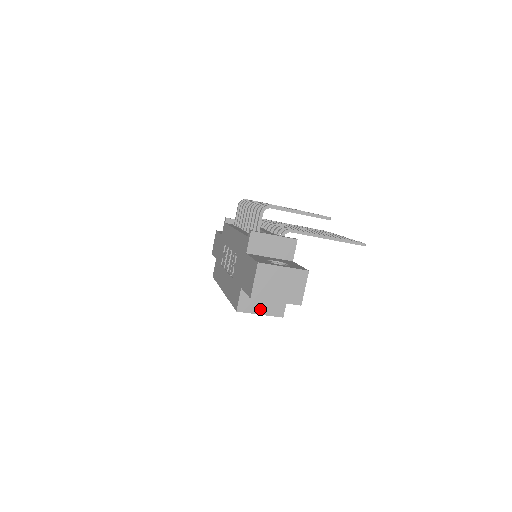
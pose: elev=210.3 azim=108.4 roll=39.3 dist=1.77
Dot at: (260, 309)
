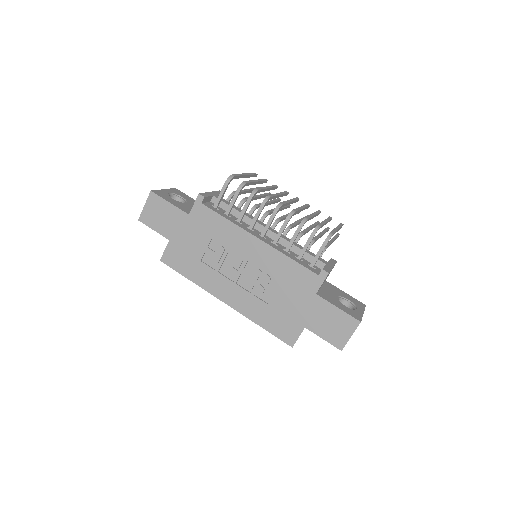
Dot at: occluded
